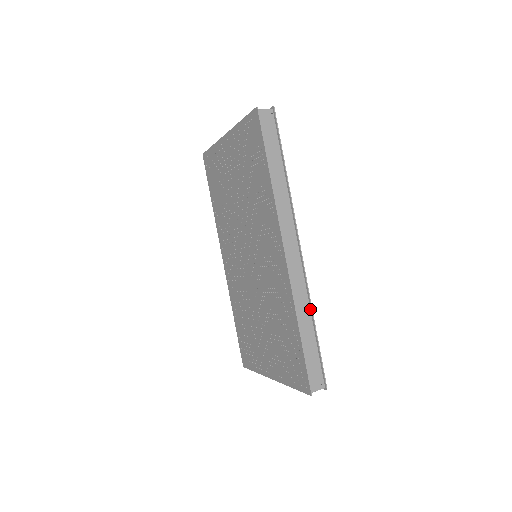
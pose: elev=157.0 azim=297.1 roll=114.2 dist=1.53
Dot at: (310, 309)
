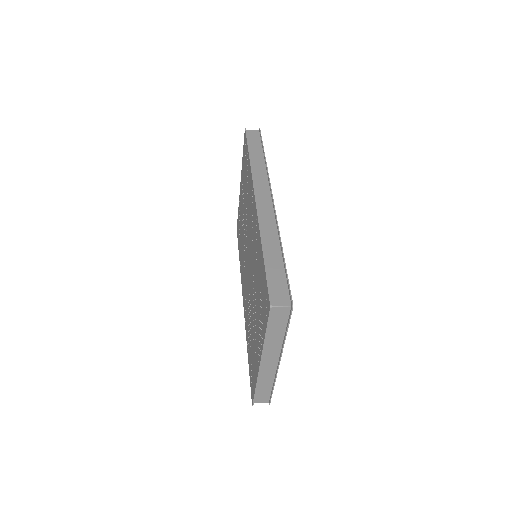
Dot at: (279, 239)
